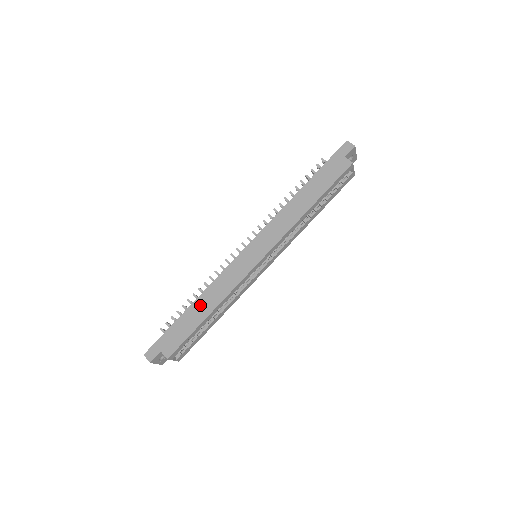
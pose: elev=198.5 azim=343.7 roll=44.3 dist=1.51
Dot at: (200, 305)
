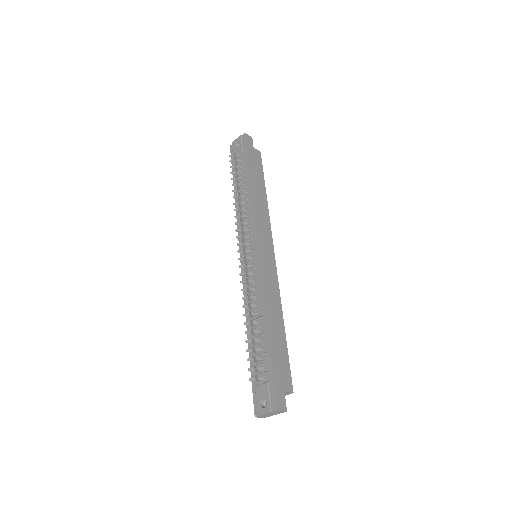
Dot at: (273, 322)
